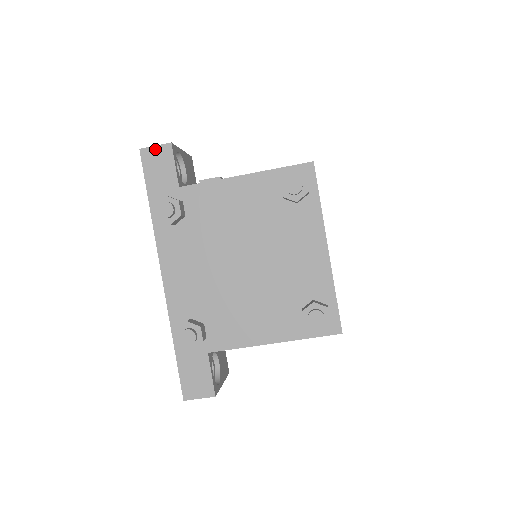
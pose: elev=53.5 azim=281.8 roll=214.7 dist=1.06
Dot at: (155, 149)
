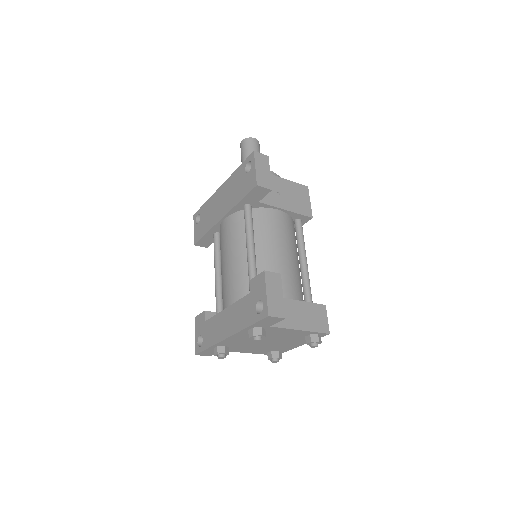
Dot at: (276, 318)
